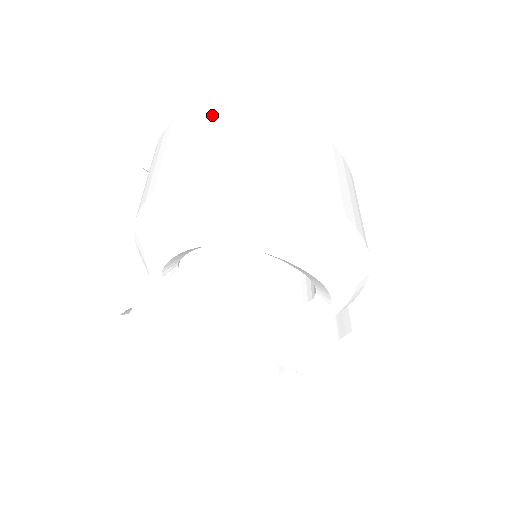
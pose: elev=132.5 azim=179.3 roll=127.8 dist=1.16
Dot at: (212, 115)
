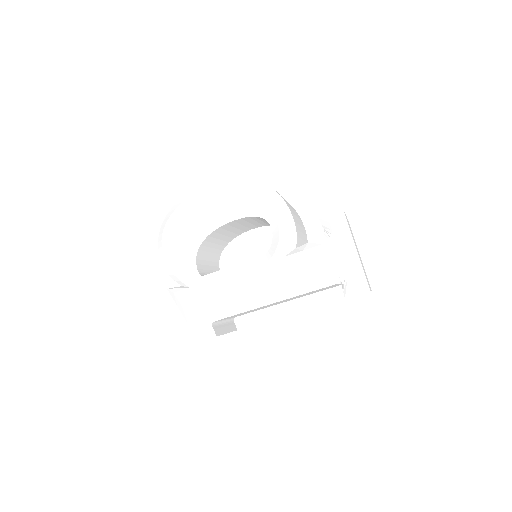
Dot at: occluded
